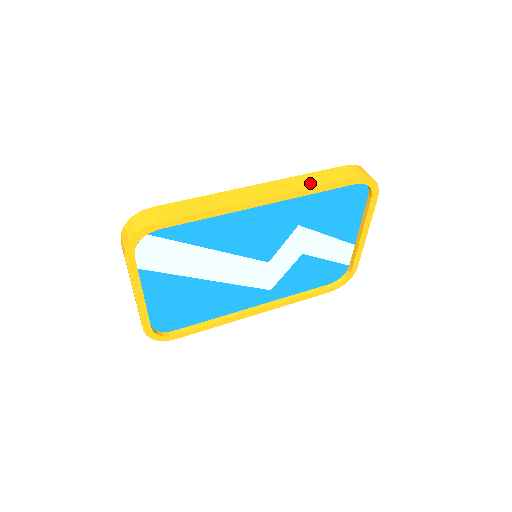
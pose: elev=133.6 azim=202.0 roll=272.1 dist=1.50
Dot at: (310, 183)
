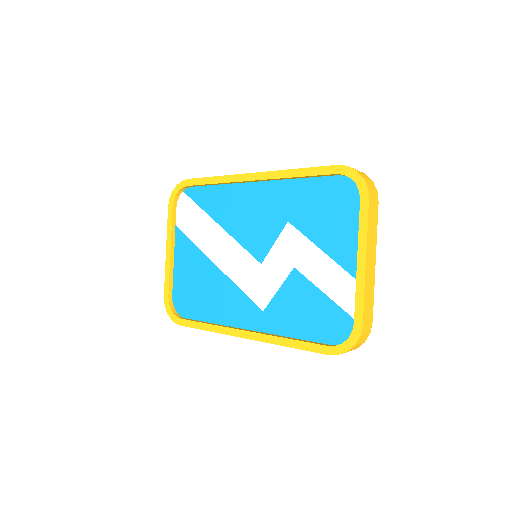
Dot at: occluded
